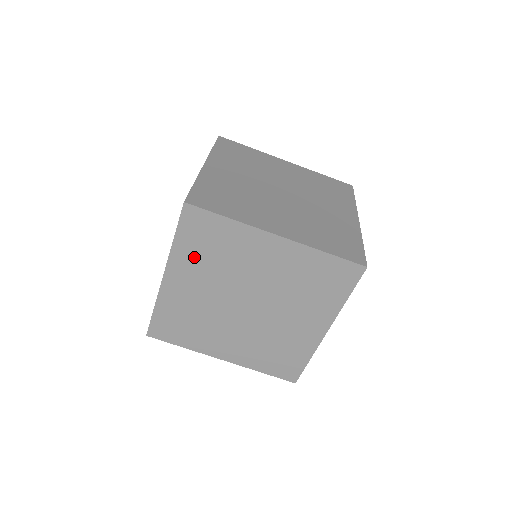
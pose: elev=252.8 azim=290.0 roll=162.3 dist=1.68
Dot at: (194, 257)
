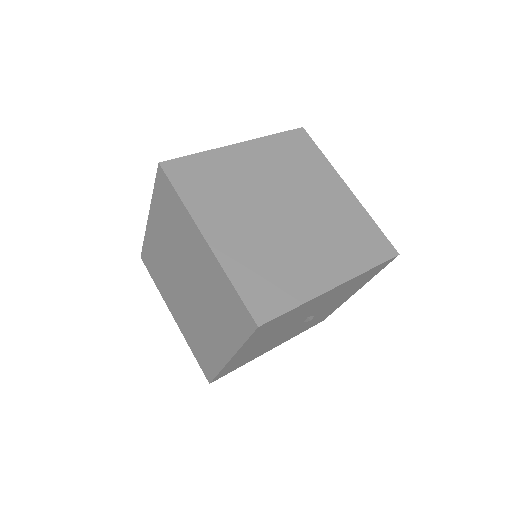
Dot at: (162, 215)
